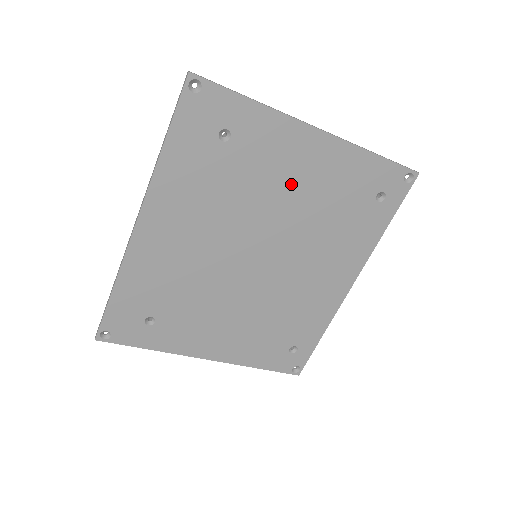
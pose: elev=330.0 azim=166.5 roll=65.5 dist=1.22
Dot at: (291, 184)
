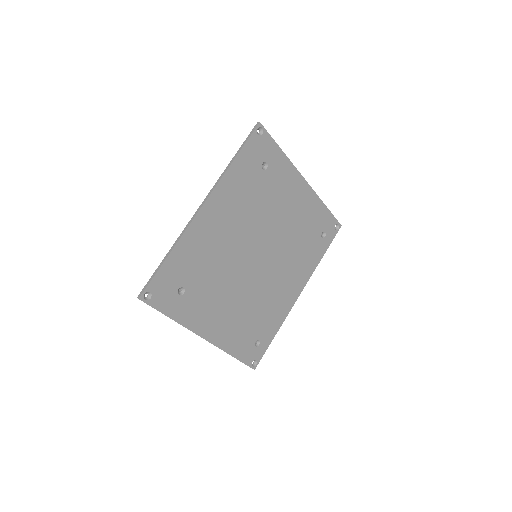
Dot at: (286, 210)
